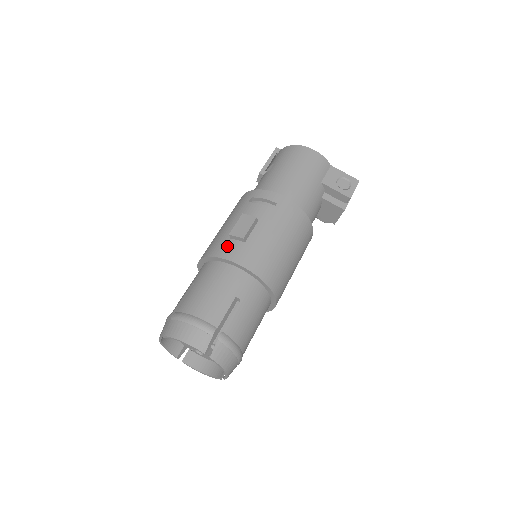
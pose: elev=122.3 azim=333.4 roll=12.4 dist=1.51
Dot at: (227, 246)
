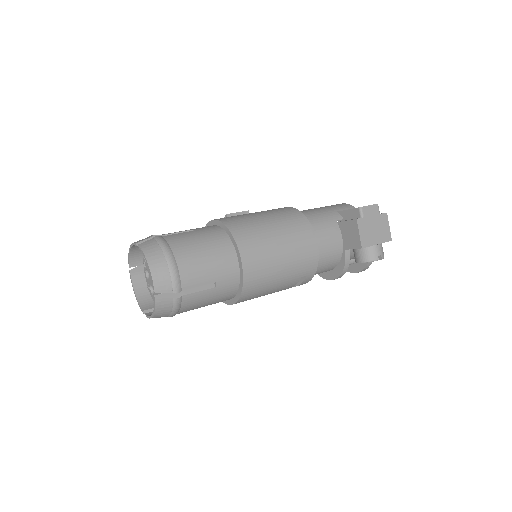
Dot at: occluded
